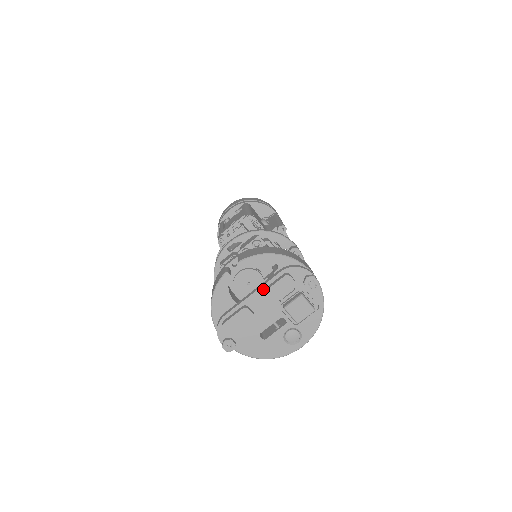
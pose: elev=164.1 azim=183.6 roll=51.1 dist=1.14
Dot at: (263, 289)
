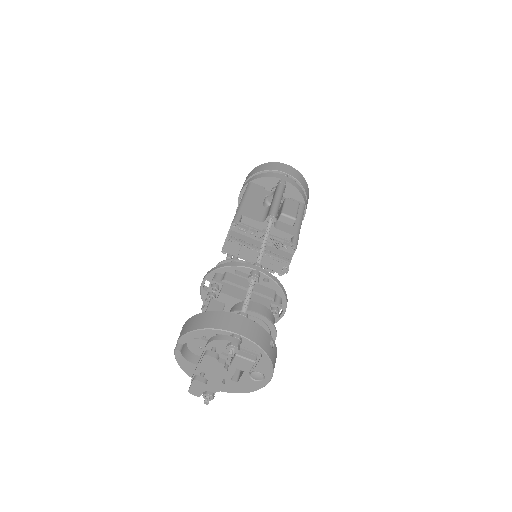
Dot at: occluded
